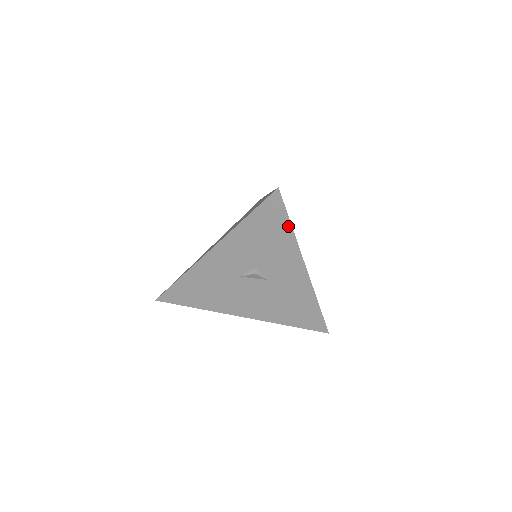
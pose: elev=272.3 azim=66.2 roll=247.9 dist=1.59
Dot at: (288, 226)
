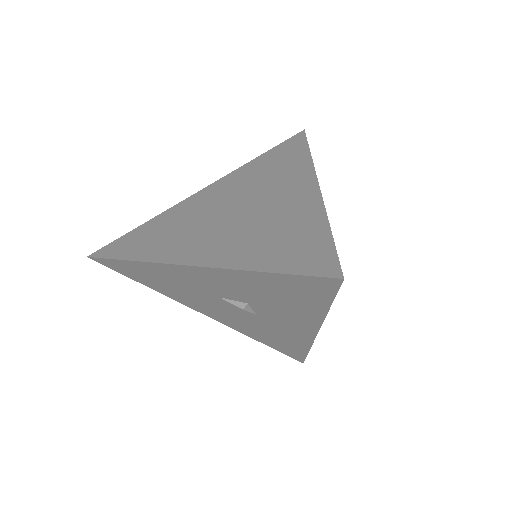
Dot at: (324, 305)
